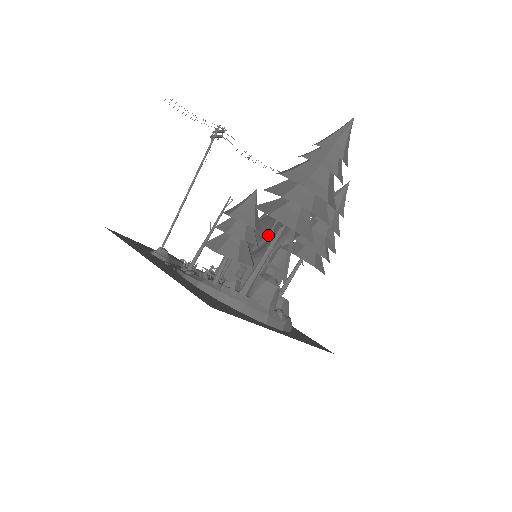
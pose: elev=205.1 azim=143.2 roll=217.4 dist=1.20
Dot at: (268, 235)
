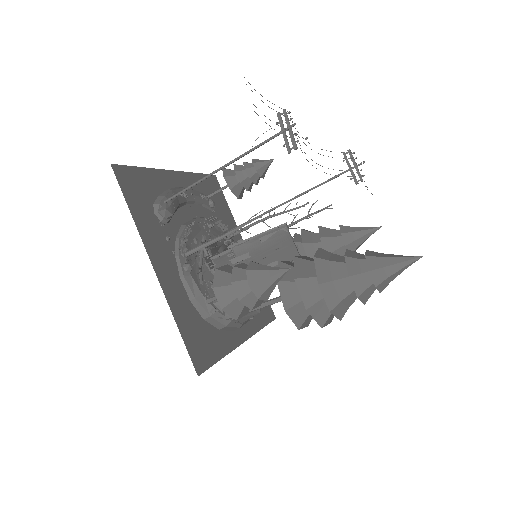
Dot at: (277, 261)
